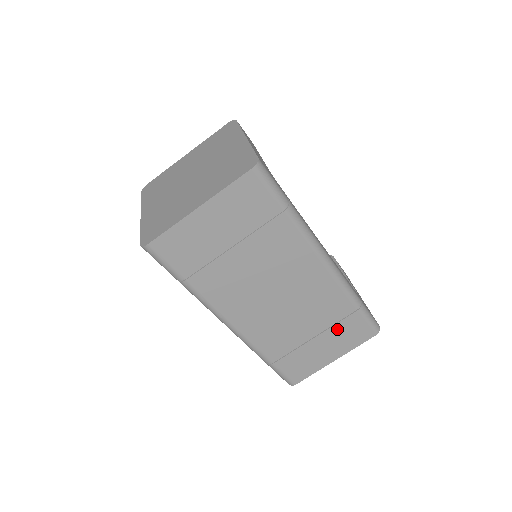
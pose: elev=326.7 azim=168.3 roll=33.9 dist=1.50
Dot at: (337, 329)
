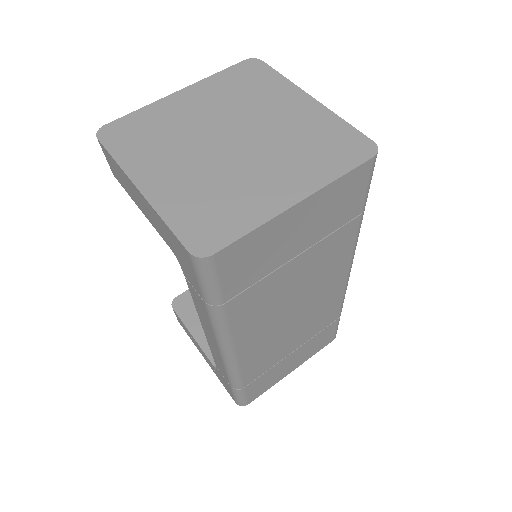
Dot at: (313, 340)
